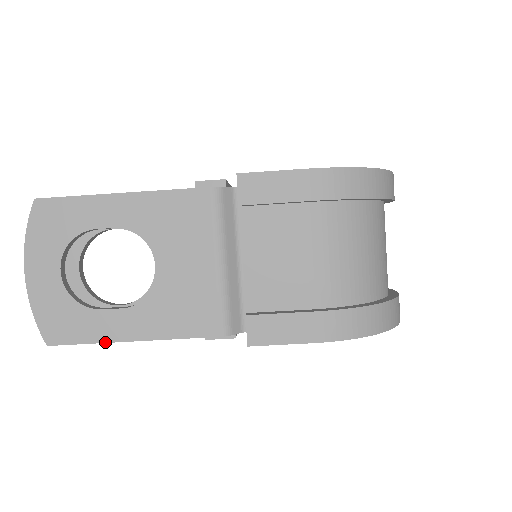
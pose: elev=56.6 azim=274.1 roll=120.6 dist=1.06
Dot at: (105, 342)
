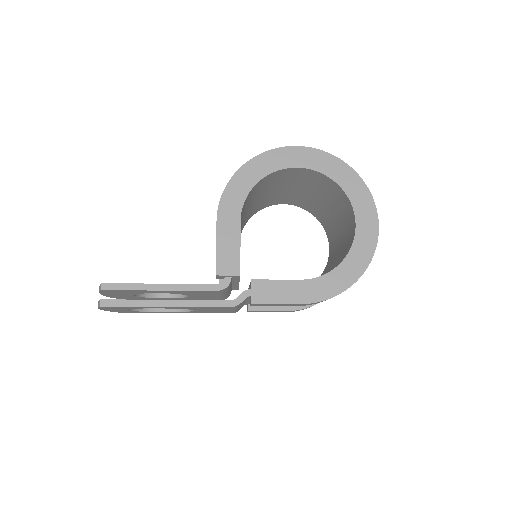
Dot at: occluded
